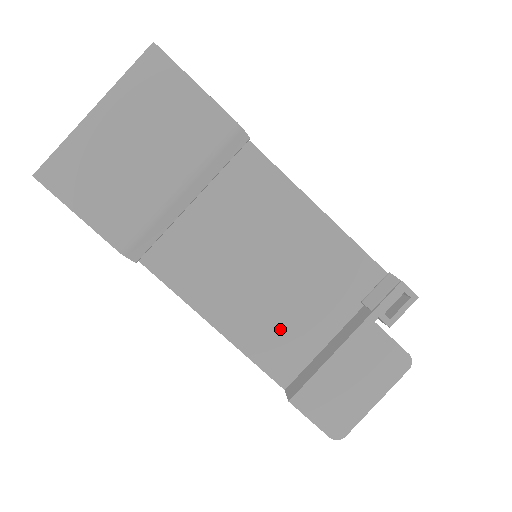
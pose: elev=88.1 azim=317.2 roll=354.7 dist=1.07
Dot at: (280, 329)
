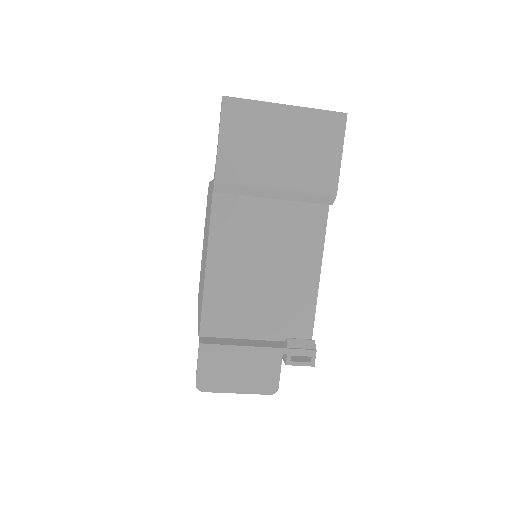
Dot at: (234, 305)
